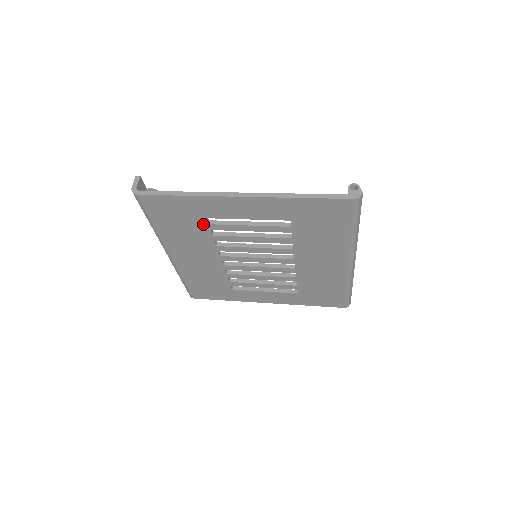
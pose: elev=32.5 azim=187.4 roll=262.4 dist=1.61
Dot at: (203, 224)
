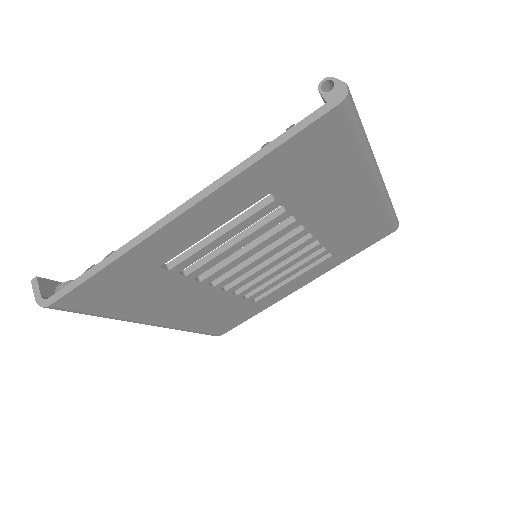
Dot at: (163, 274)
